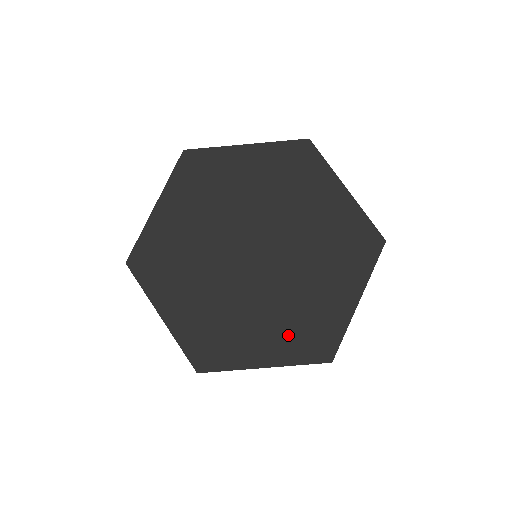
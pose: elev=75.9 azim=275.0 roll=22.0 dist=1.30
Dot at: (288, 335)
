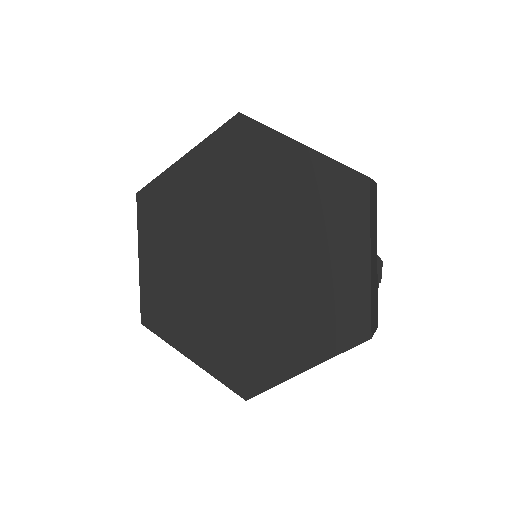
Dot at: (312, 328)
